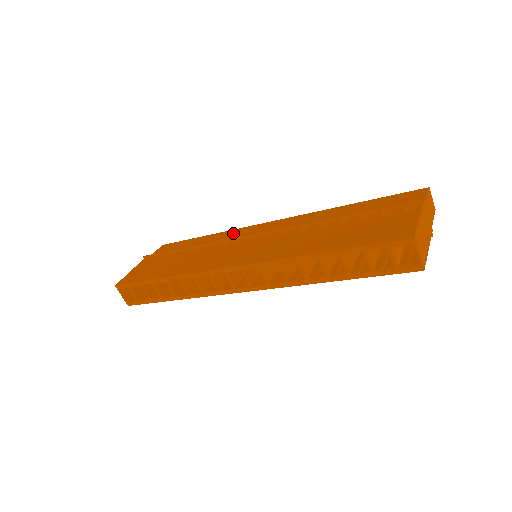
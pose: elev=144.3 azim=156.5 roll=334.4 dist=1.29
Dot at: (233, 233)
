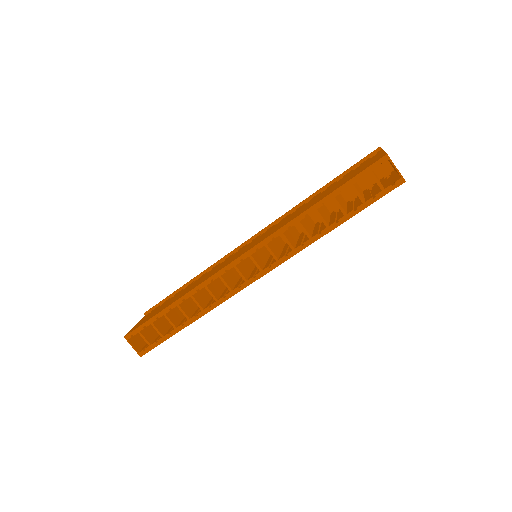
Dot at: occluded
